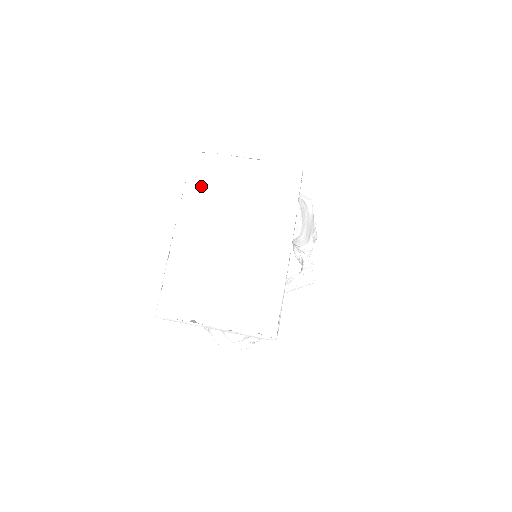
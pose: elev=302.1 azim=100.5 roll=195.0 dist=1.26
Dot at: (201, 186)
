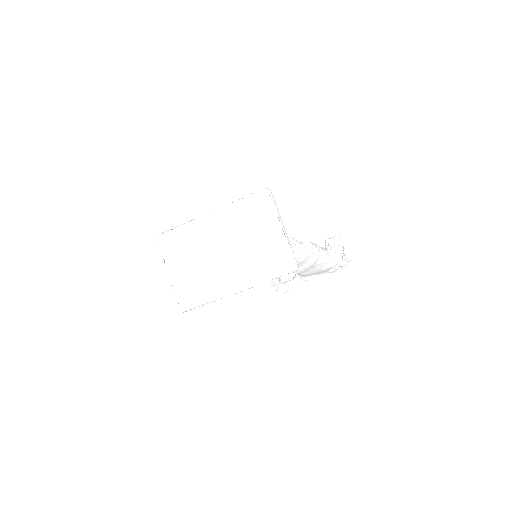
Dot at: (246, 210)
